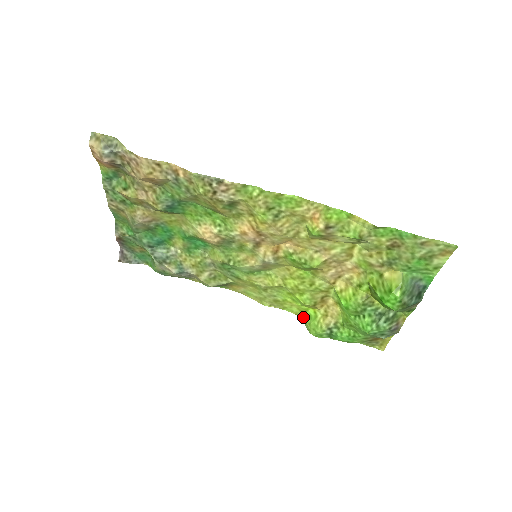
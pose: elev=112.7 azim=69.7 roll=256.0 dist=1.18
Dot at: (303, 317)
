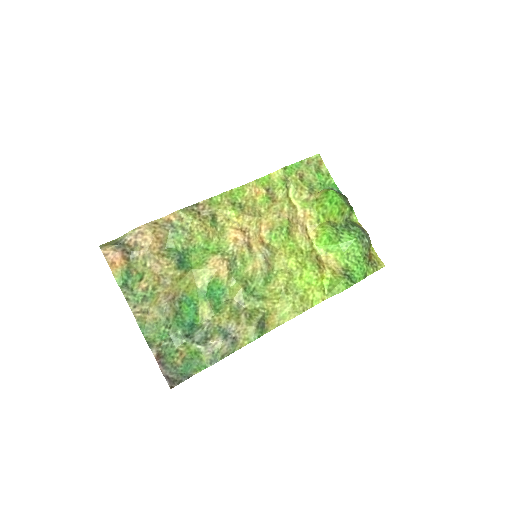
Dot at: (327, 294)
